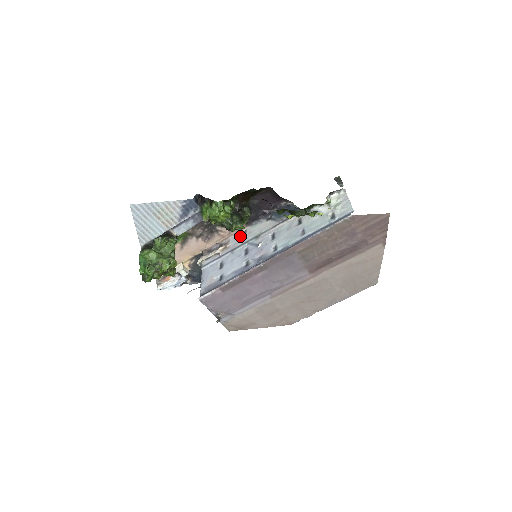
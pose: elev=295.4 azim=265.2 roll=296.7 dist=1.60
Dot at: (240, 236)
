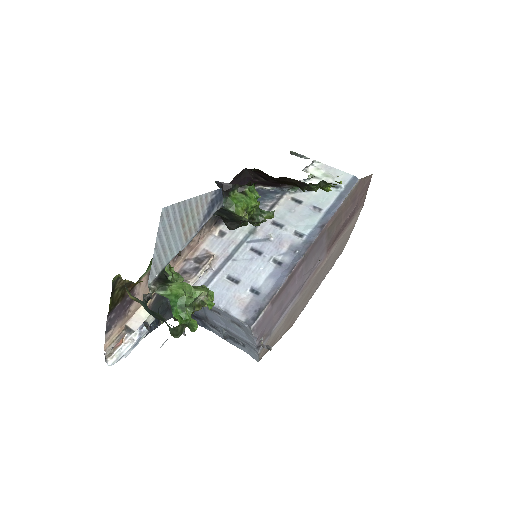
Dot at: (220, 239)
